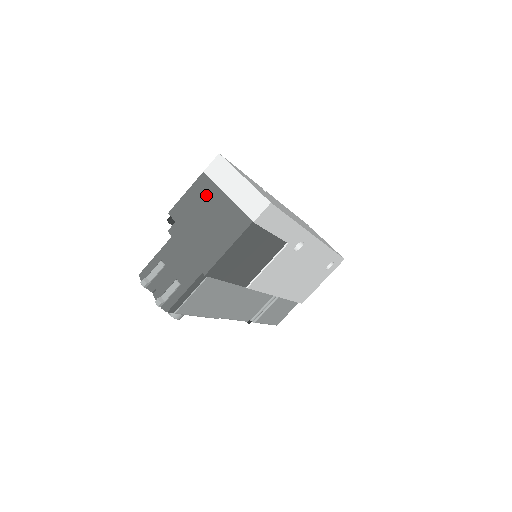
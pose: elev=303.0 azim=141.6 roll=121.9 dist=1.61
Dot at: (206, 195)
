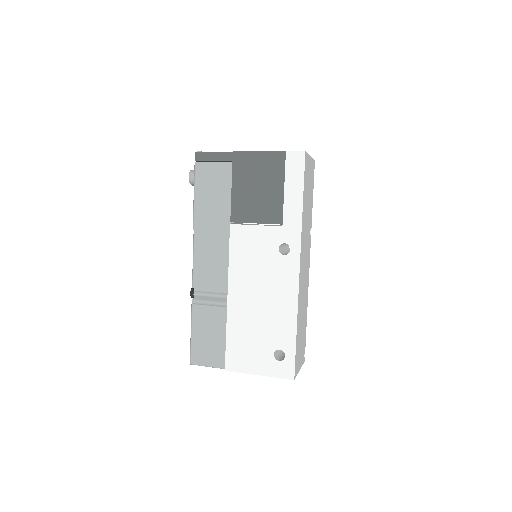
Dot at: occluded
